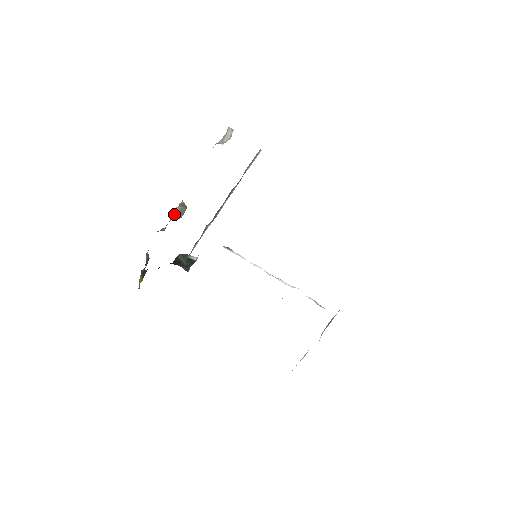
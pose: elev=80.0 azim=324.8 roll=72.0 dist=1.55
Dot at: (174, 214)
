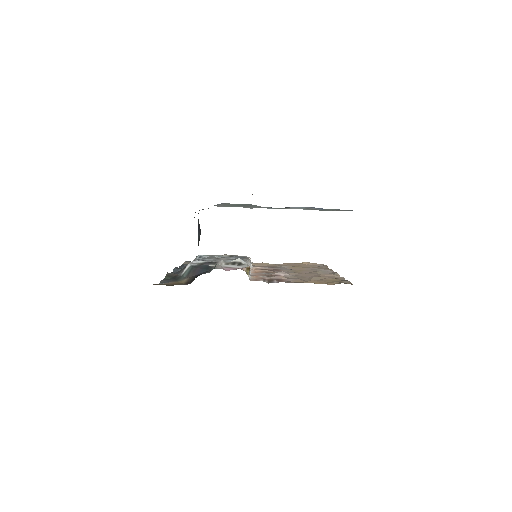
Dot at: occluded
